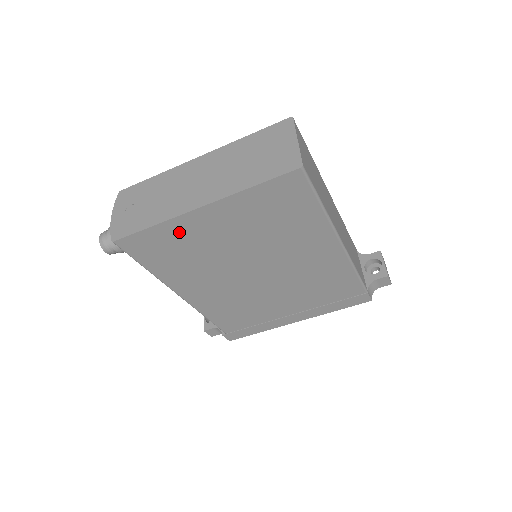
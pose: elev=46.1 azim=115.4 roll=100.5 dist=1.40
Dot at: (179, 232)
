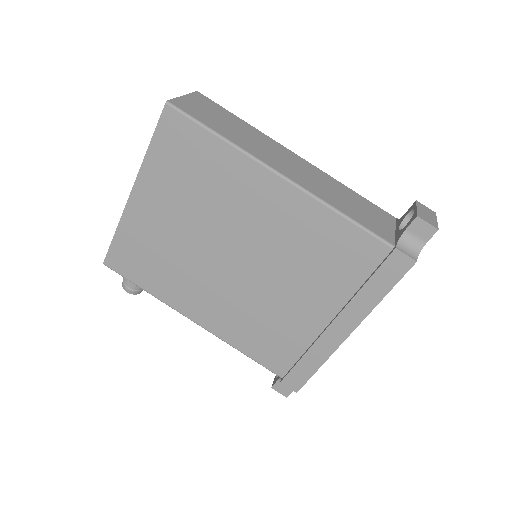
Dot at: (136, 231)
